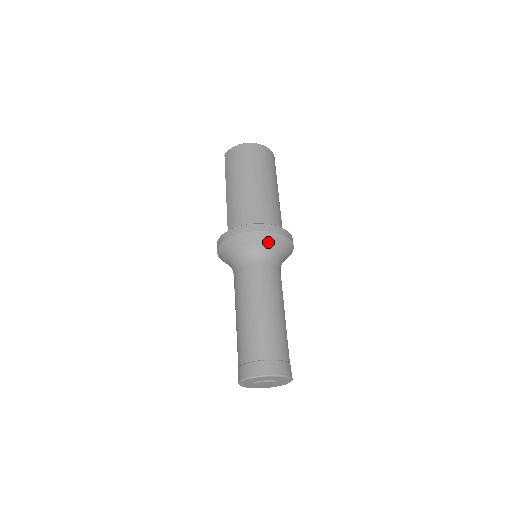
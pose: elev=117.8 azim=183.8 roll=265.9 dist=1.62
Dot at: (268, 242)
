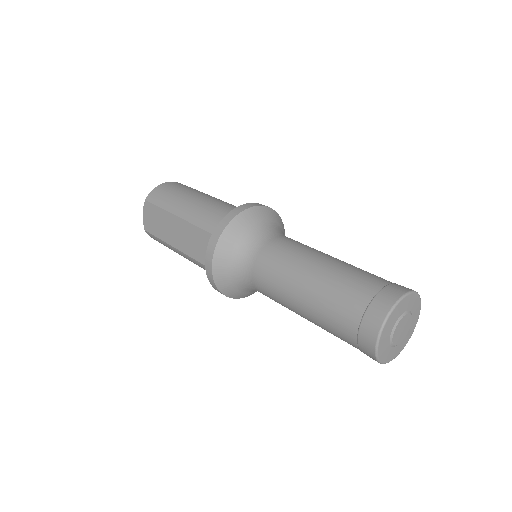
Dot at: (274, 219)
